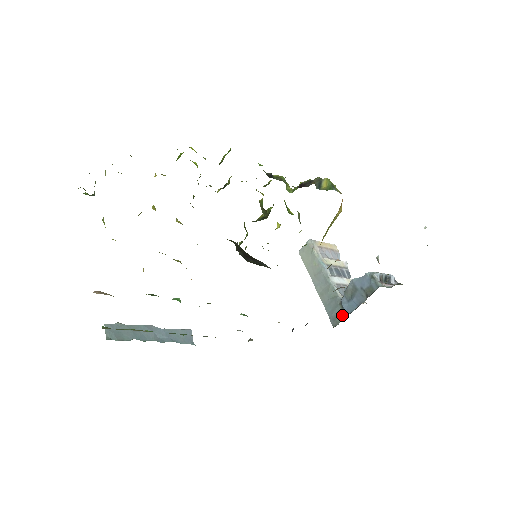
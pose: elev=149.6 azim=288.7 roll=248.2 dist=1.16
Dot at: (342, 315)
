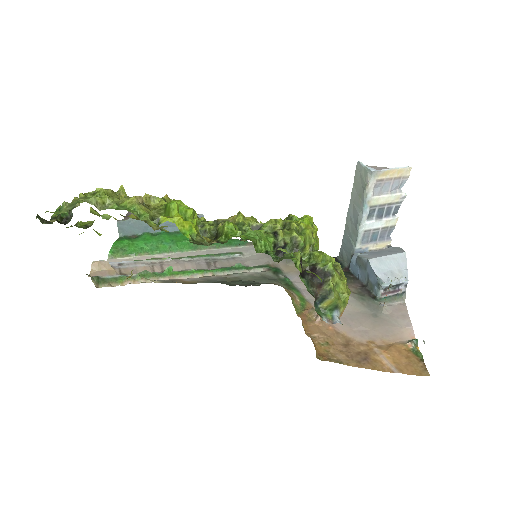
Dot at: (348, 261)
